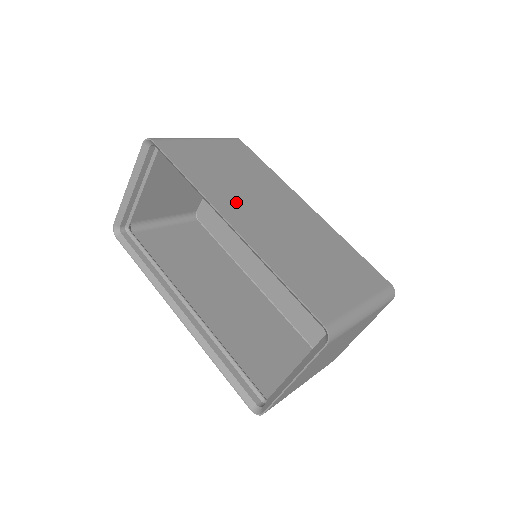
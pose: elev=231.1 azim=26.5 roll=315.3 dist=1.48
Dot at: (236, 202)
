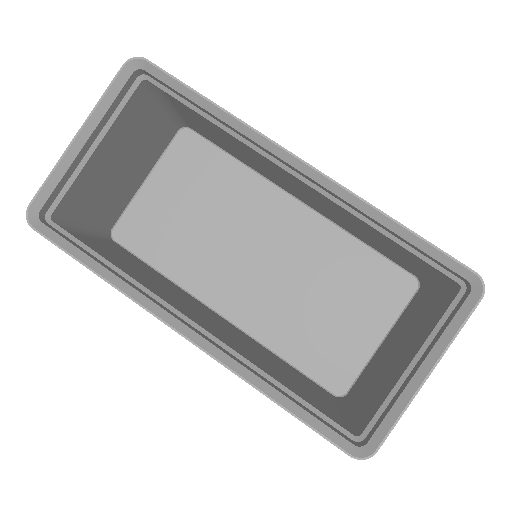
Dot at: occluded
